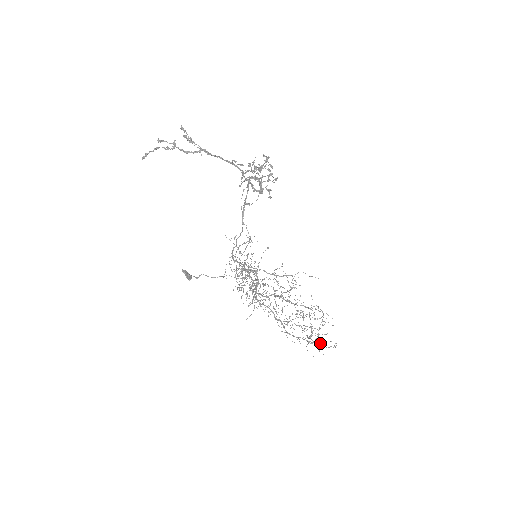
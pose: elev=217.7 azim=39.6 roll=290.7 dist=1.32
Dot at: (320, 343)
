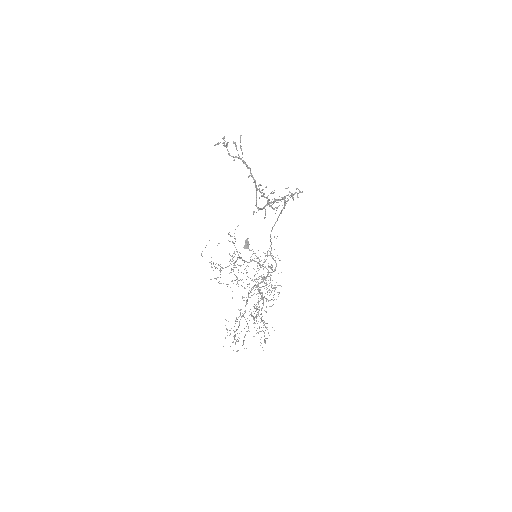
Dot at: occluded
